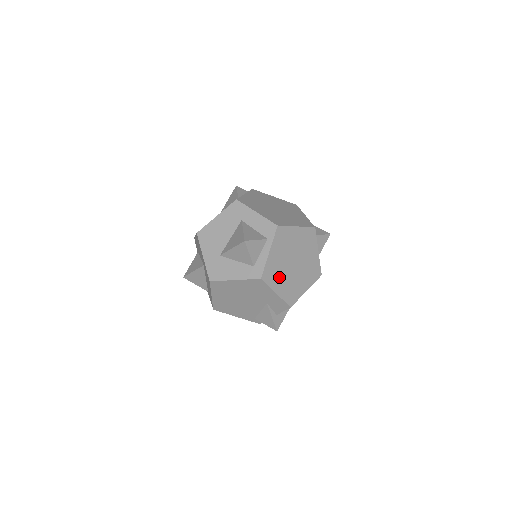
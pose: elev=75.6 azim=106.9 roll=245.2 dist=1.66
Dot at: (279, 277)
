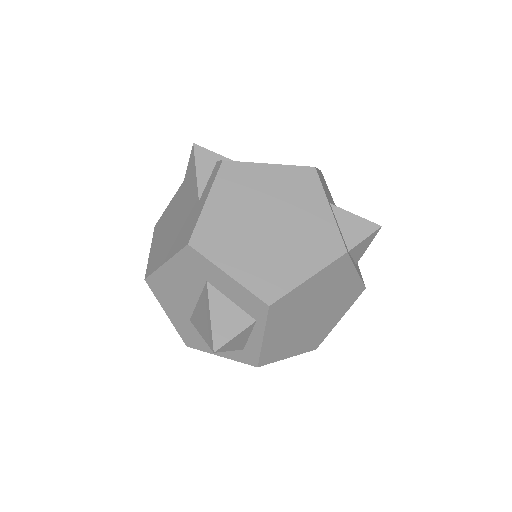
Dot at: (289, 343)
